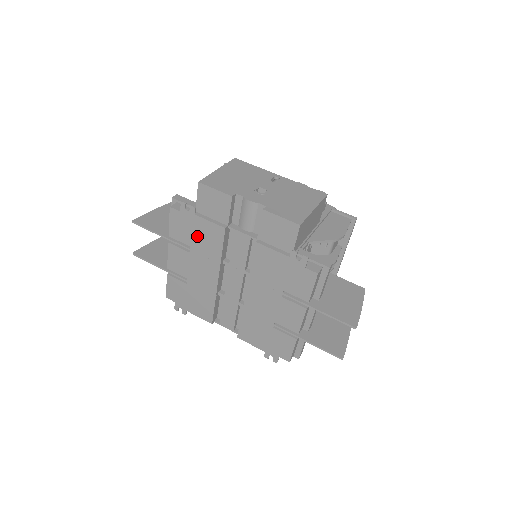
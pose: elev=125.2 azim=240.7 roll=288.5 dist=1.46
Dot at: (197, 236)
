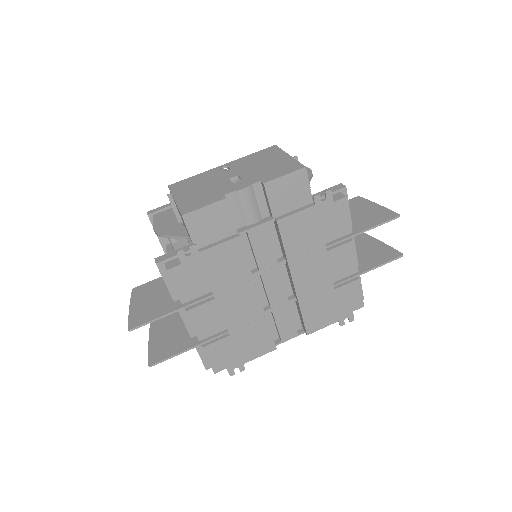
Dot at: (214, 273)
